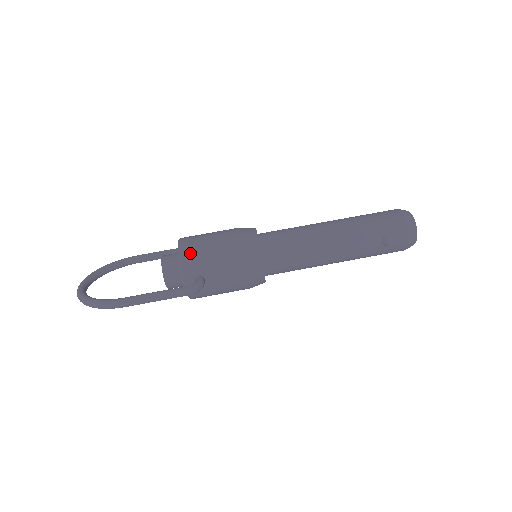
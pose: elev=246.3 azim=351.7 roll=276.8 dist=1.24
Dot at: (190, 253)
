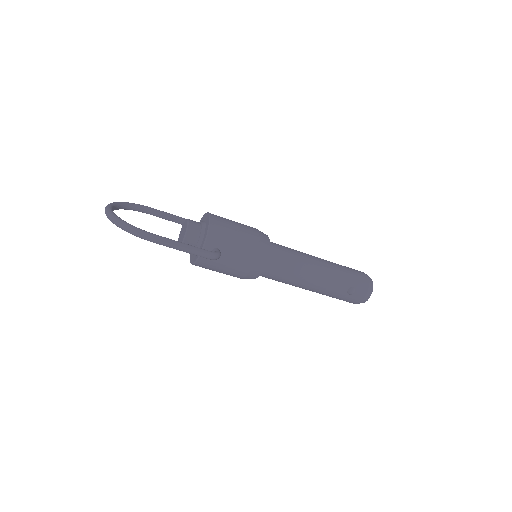
Dot at: (218, 227)
